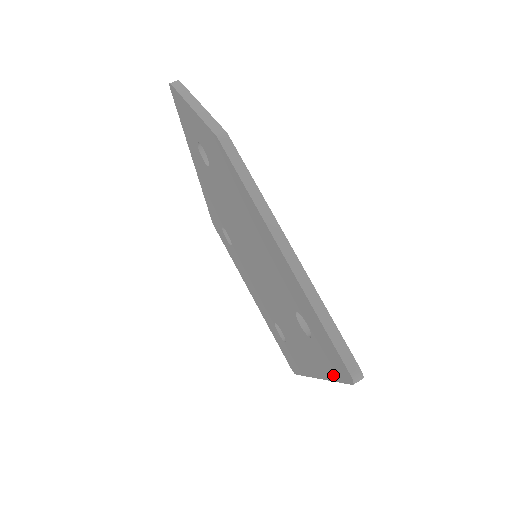
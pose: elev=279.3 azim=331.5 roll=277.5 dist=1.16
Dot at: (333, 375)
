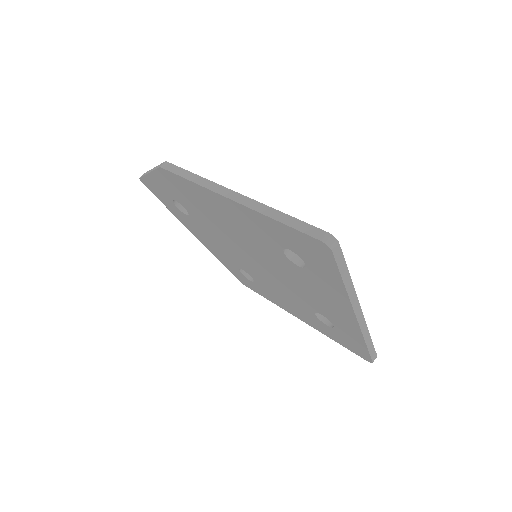
Dot at: (336, 277)
